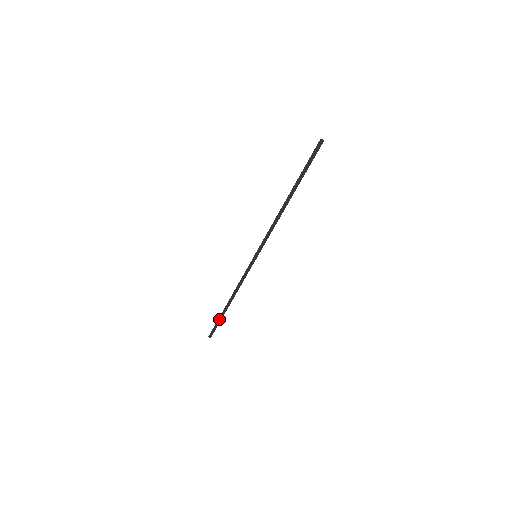
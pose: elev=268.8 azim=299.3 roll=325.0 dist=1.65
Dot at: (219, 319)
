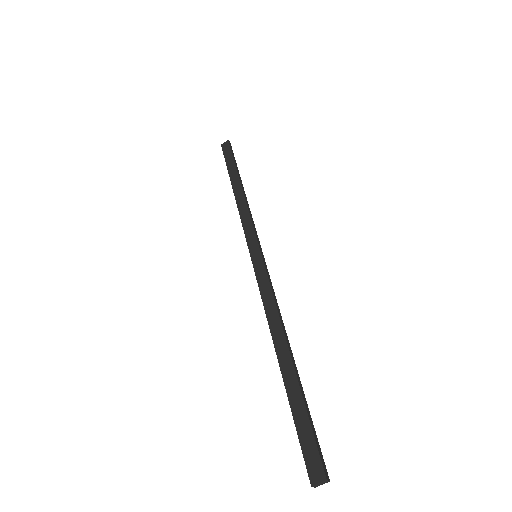
Dot at: (228, 168)
